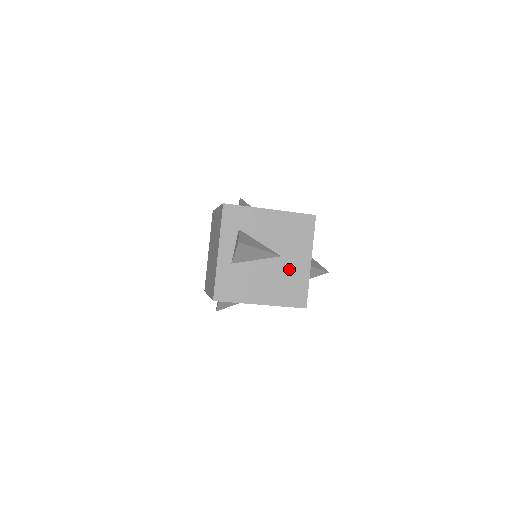
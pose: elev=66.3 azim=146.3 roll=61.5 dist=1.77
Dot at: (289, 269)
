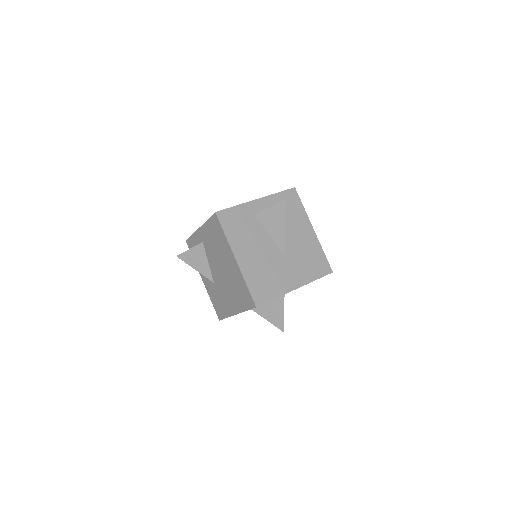
Dot at: (279, 271)
